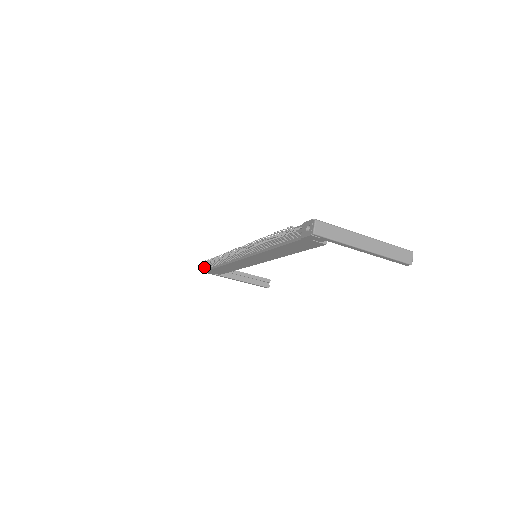
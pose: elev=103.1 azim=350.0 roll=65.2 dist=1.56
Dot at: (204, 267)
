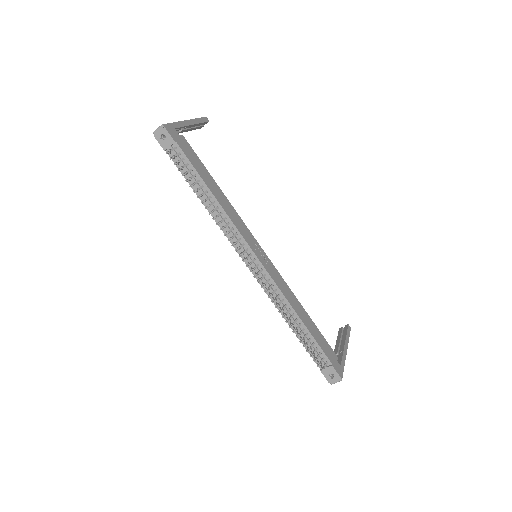
Dot at: (163, 140)
